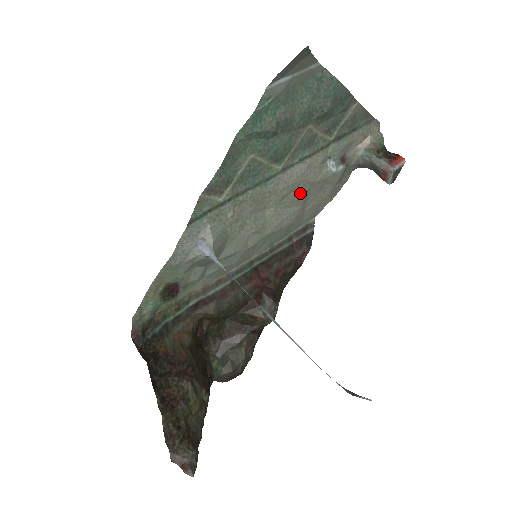
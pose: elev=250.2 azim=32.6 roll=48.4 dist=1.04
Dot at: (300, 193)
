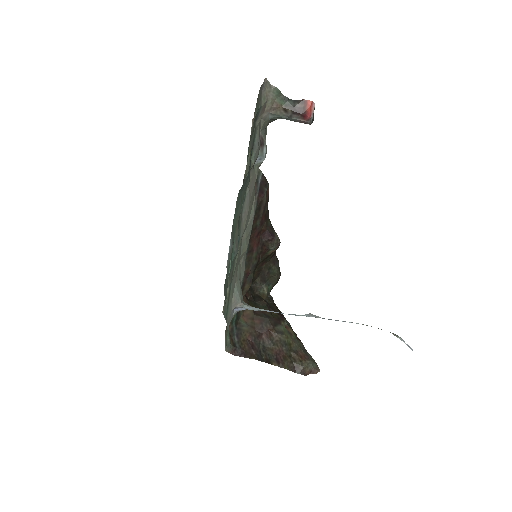
Dot at: (252, 199)
